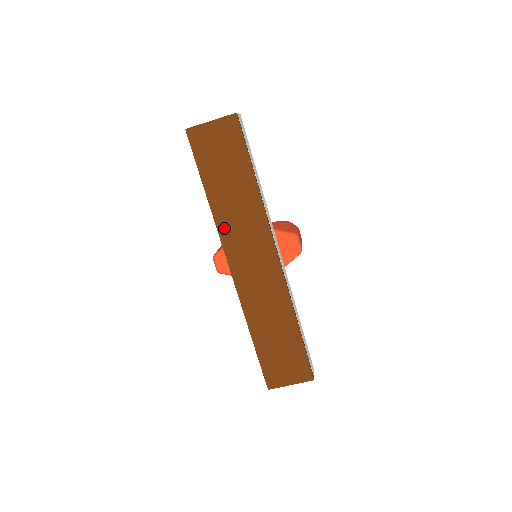
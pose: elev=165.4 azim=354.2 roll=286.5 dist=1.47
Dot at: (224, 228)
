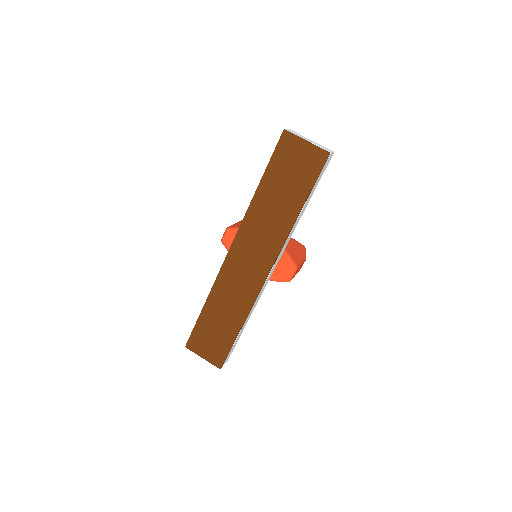
Dot at: (249, 221)
